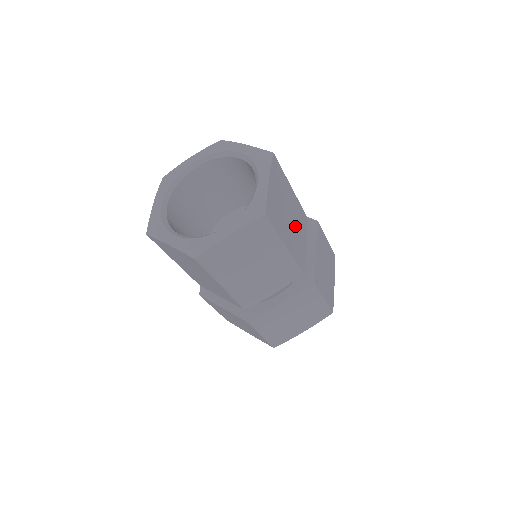
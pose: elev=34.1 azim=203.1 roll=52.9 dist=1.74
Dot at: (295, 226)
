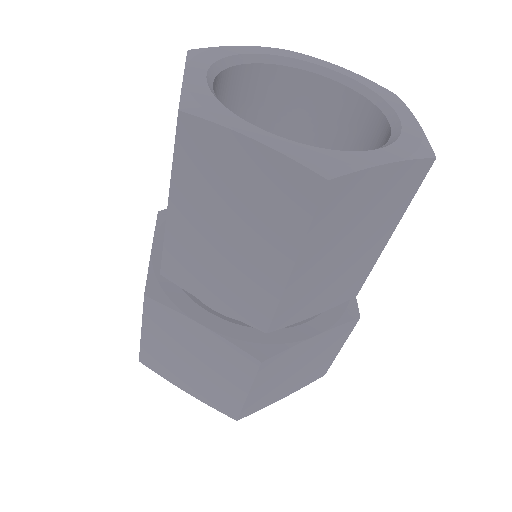
Dot at: (335, 274)
